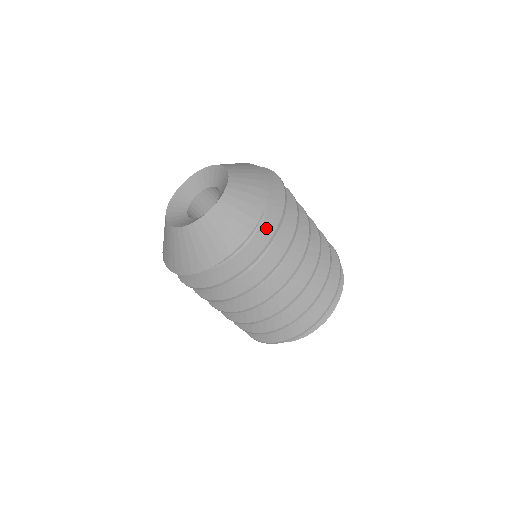
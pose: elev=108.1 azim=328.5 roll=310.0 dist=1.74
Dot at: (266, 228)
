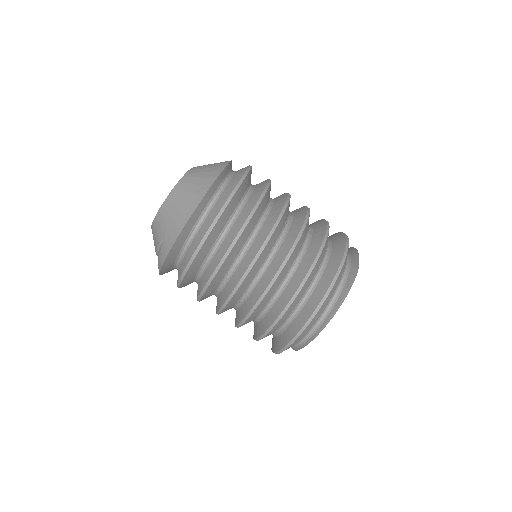
Dot at: (240, 171)
